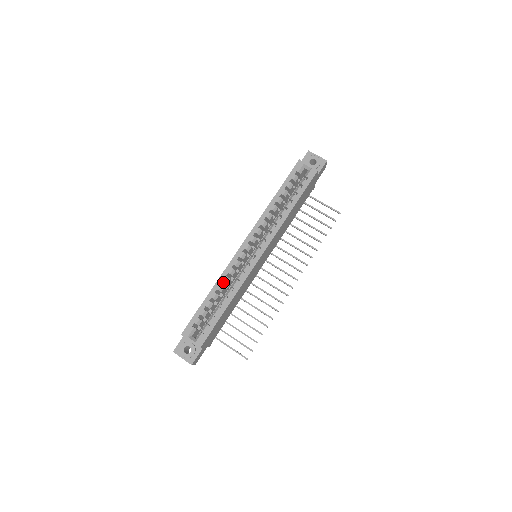
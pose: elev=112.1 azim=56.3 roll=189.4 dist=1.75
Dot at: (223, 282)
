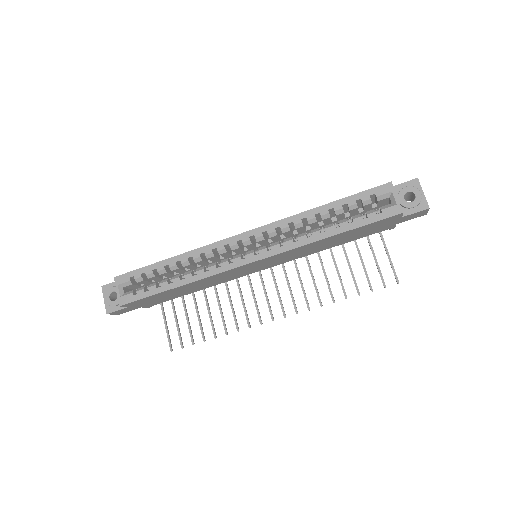
Dot at: occluded
